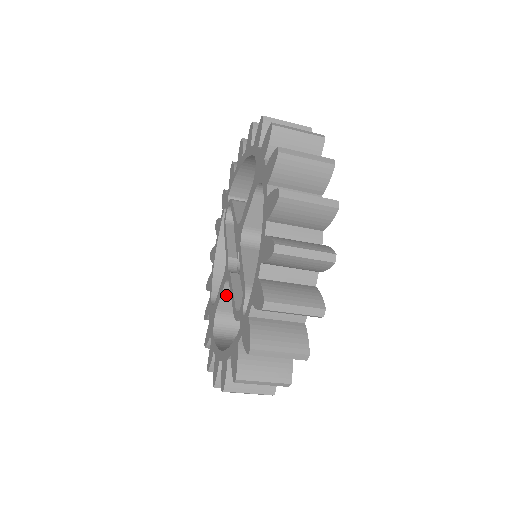
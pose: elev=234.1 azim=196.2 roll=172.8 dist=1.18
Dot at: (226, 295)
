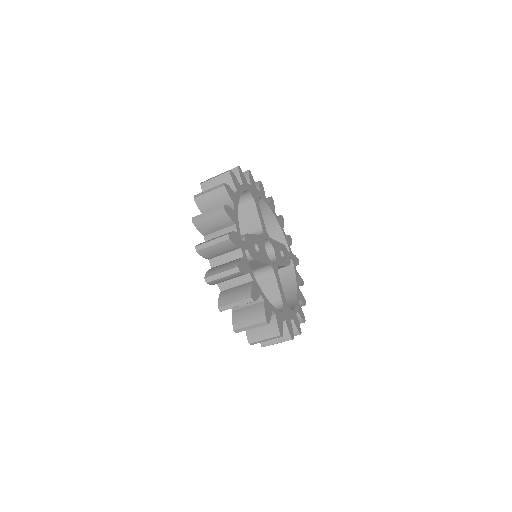
Dot at: occluded
